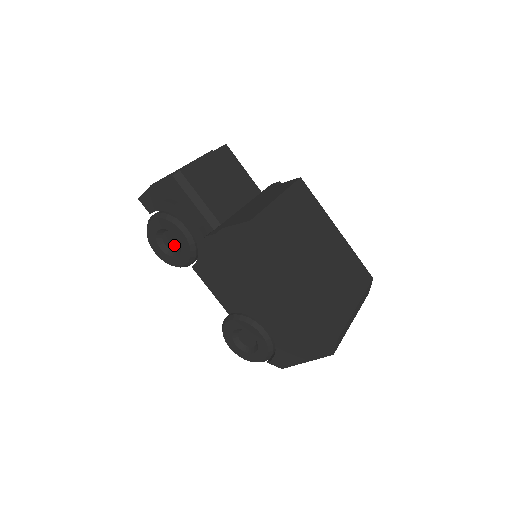
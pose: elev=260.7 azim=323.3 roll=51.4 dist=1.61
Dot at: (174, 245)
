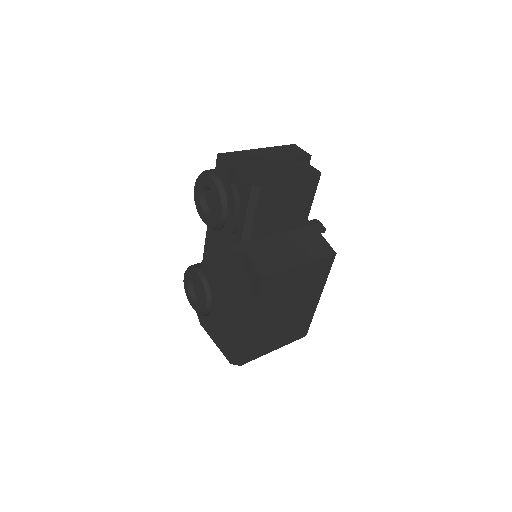
Dot at: (210, 204)
